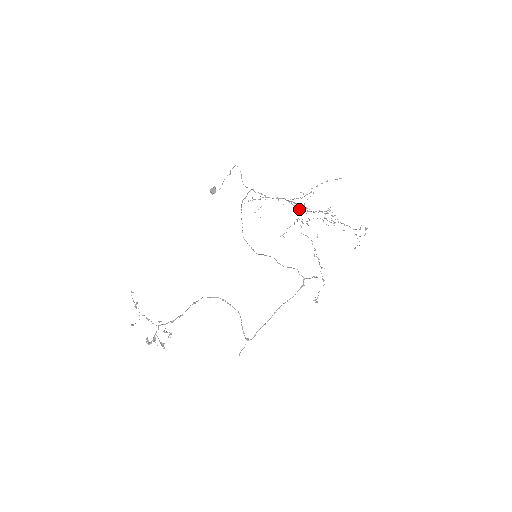
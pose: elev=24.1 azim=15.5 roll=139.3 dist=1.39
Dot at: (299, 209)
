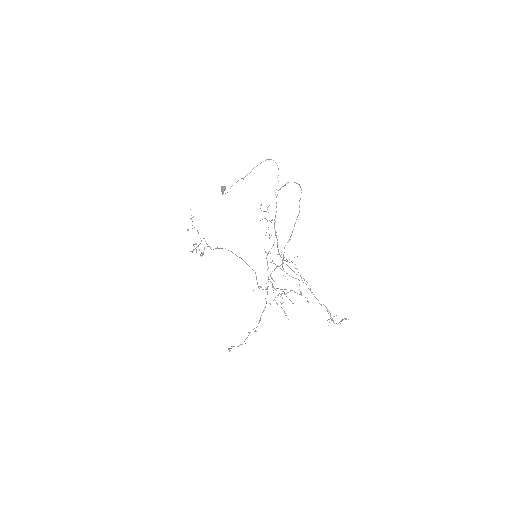
Dot at: (282, 259)
